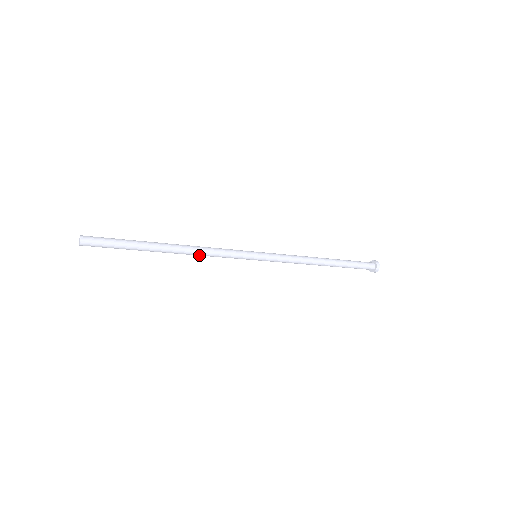
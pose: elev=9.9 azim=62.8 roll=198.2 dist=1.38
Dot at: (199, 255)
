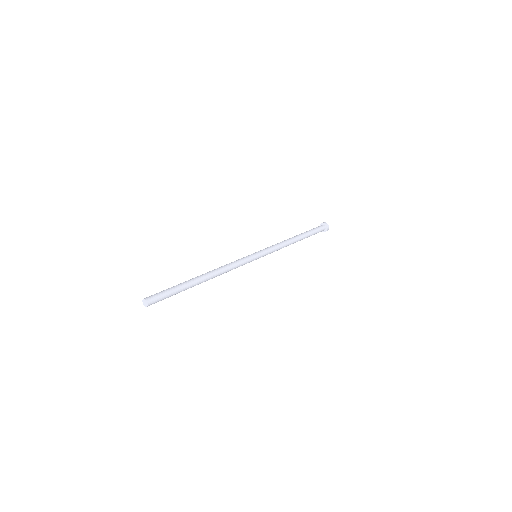
Dot at: (221, 274)
